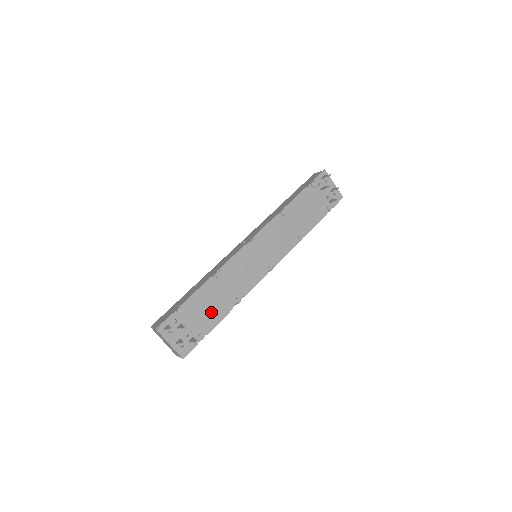
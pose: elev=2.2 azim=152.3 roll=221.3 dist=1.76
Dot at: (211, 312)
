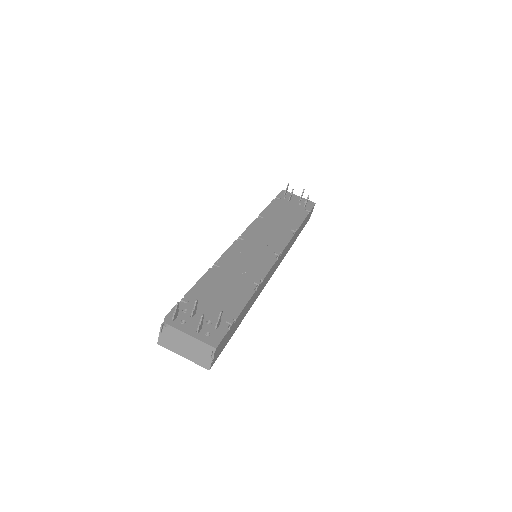
Dot at: (229, 297)
